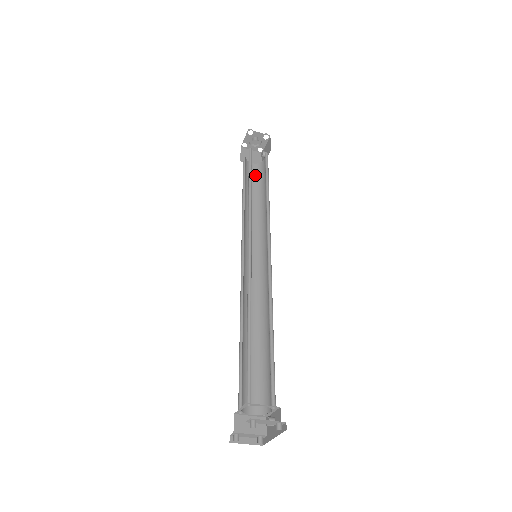
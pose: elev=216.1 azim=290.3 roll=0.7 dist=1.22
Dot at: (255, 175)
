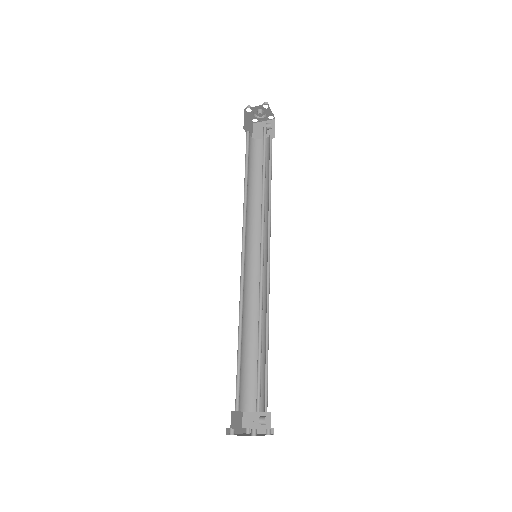
Dot at: occluded
